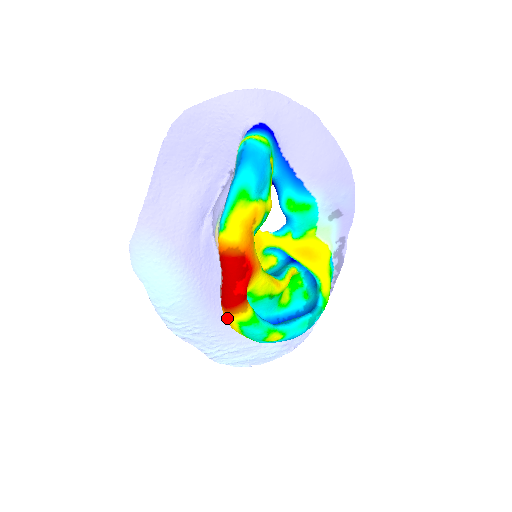
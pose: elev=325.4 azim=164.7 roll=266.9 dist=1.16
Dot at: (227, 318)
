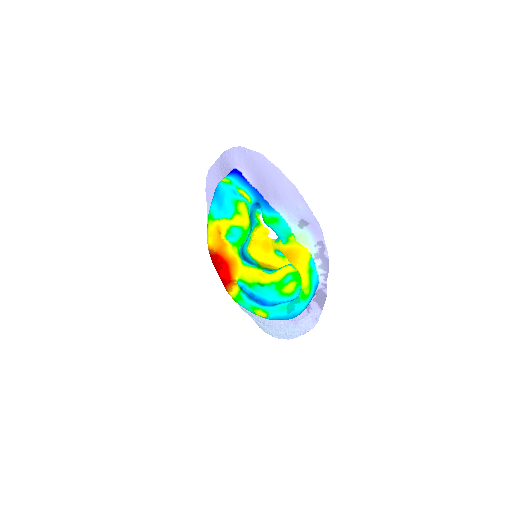
Dot at: occluded
